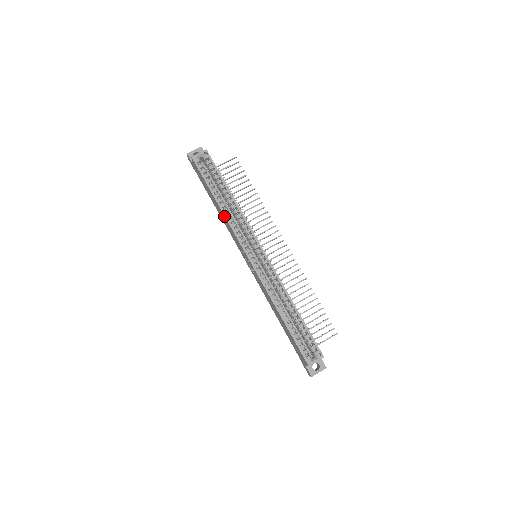
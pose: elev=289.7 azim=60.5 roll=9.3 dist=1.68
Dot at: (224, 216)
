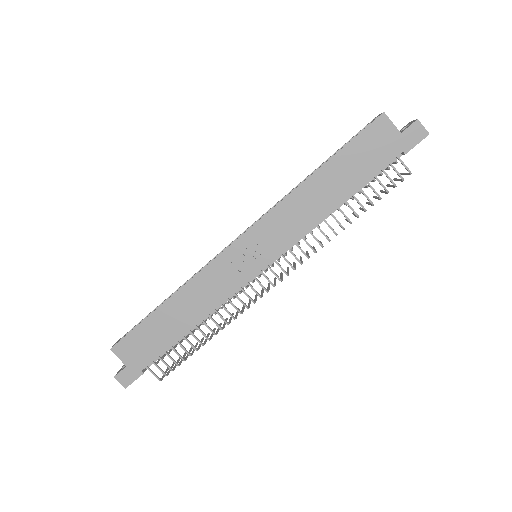
Dot at: (185, 288)
